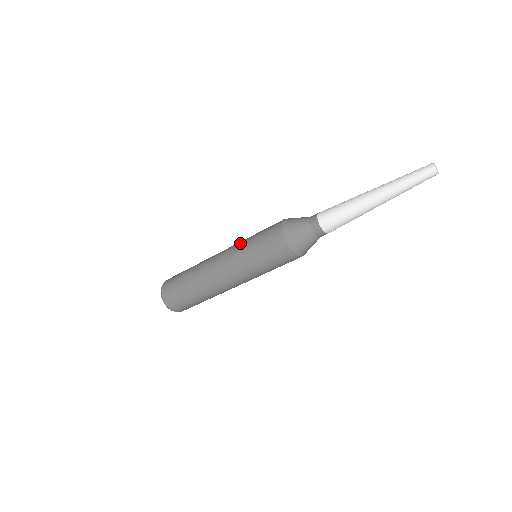
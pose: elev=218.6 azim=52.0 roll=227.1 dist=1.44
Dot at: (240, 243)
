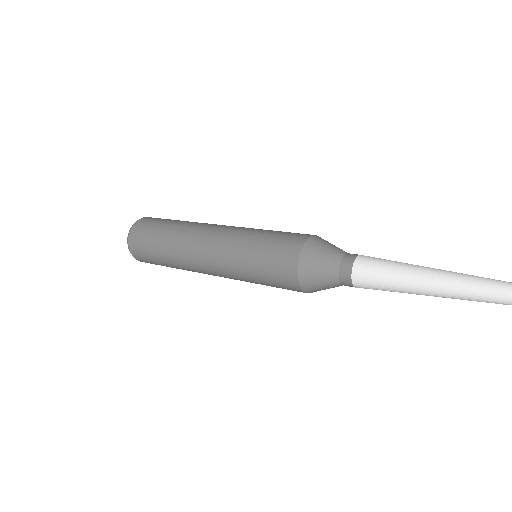
Dot at: (234, 251)
